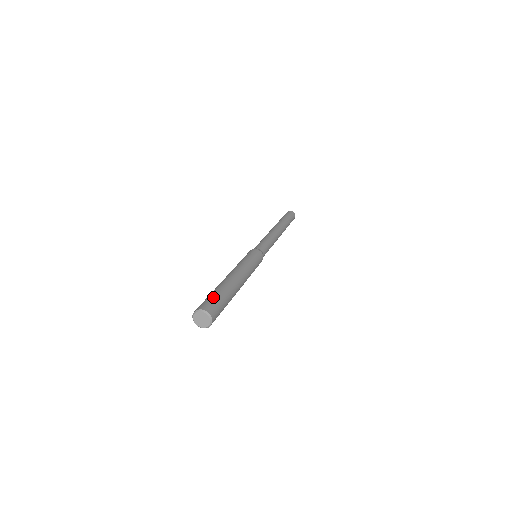
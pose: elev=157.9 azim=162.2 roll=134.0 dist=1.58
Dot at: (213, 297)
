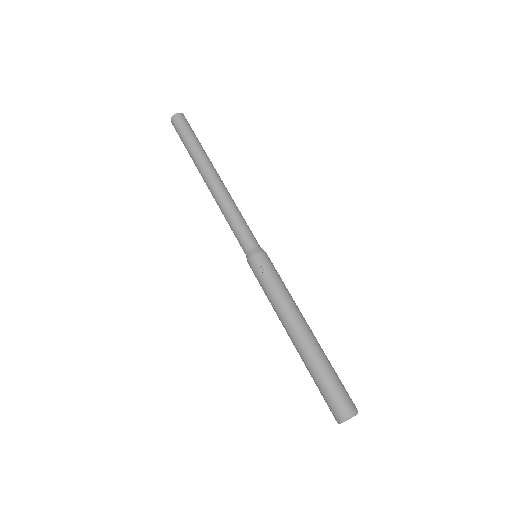
Dot at: (340, 384)
